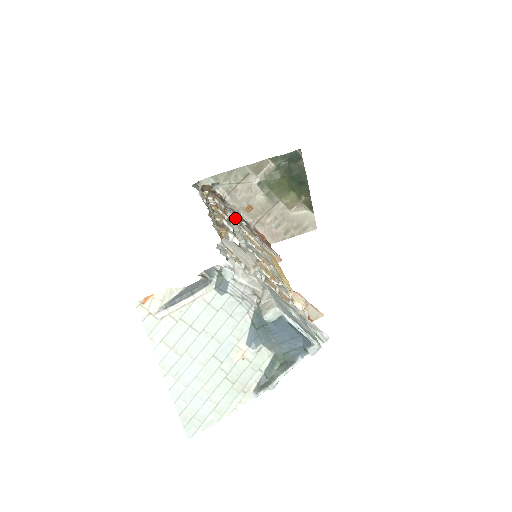
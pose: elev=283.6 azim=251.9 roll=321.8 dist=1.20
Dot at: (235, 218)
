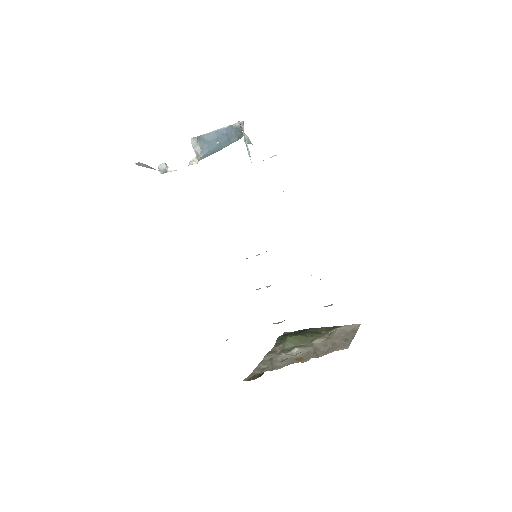
Dot at: occluded
